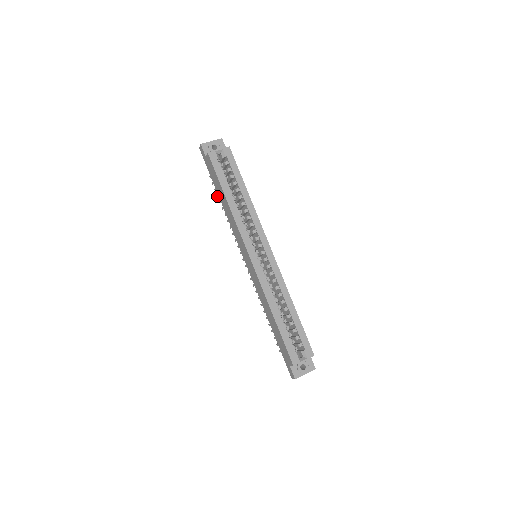
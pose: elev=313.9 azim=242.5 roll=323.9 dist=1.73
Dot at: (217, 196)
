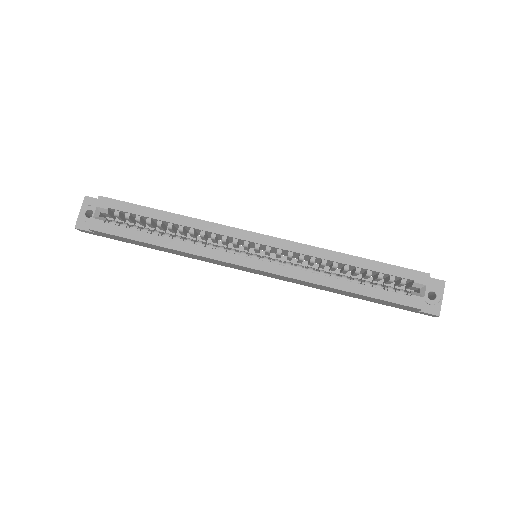
Dot at: occluded
